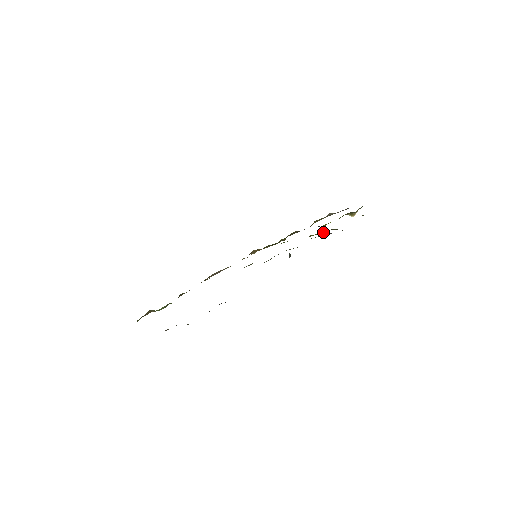
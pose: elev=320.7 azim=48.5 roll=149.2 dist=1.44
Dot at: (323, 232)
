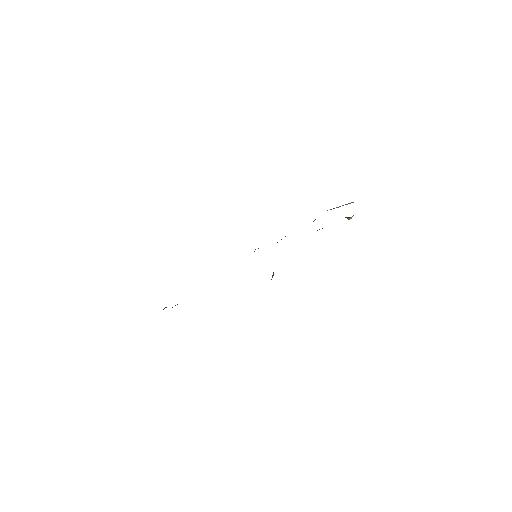
Dot at: occluded
